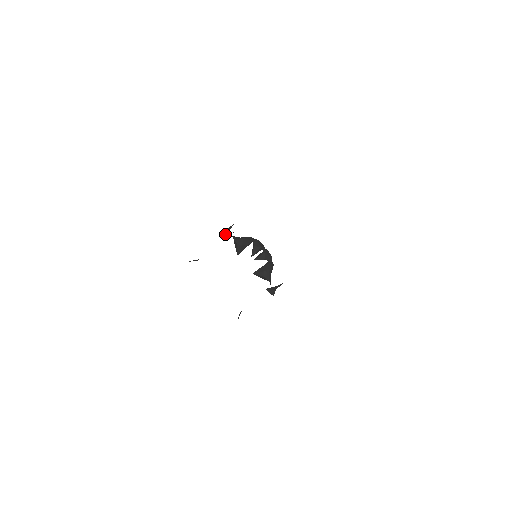
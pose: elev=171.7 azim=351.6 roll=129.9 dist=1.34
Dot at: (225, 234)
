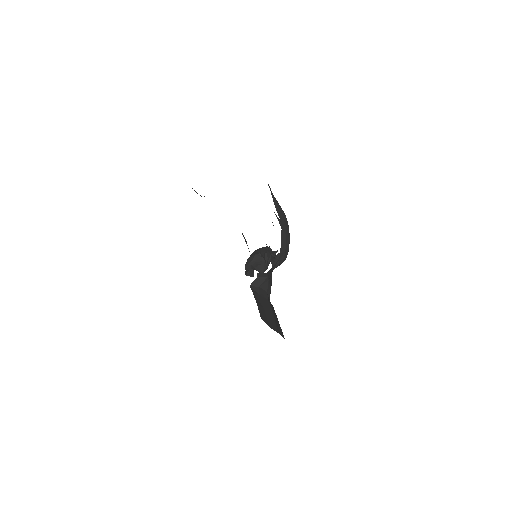
Dot at: (251, 274)
